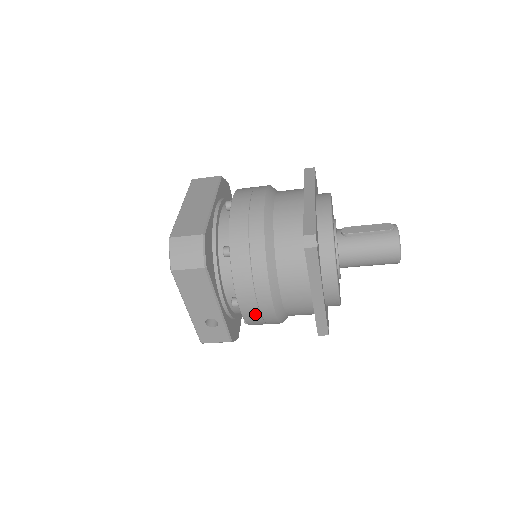
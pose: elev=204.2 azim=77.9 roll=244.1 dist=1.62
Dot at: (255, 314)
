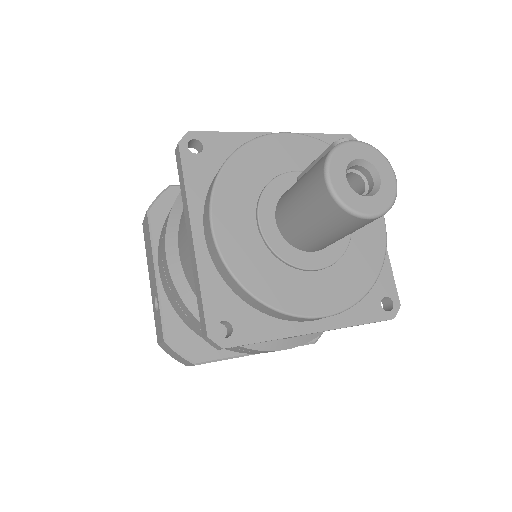
Dot at: (166, 283)
